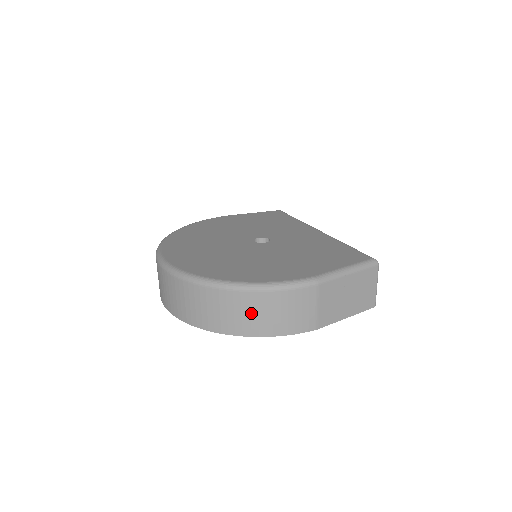
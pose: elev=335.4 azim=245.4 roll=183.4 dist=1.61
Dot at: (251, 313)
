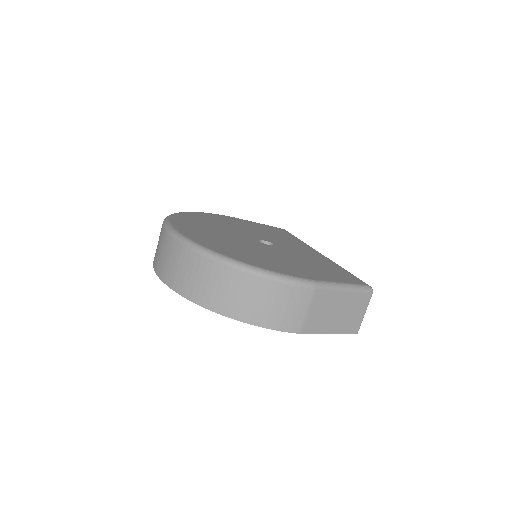
Dot at: (244, 296)
